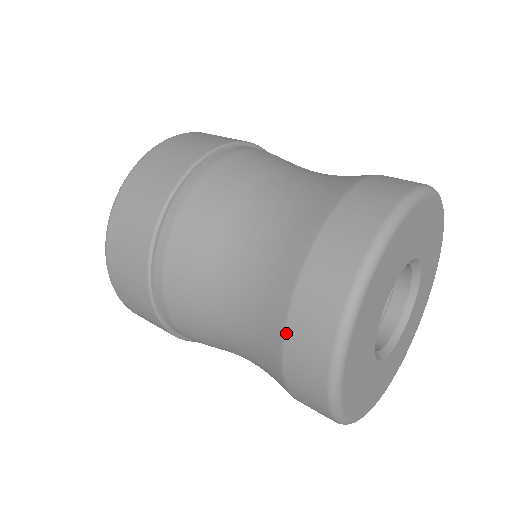
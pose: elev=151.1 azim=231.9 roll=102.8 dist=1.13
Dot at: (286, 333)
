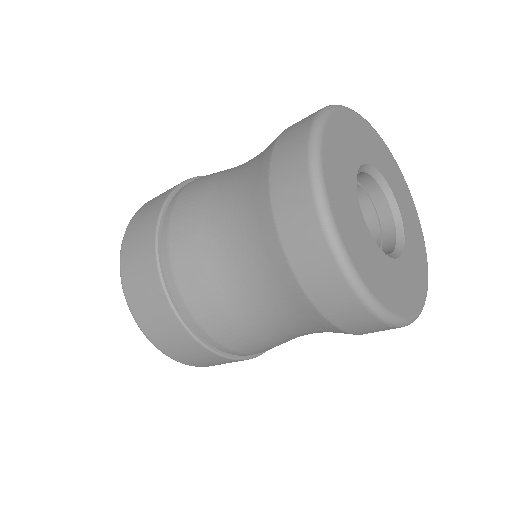
Dot at: occluded
